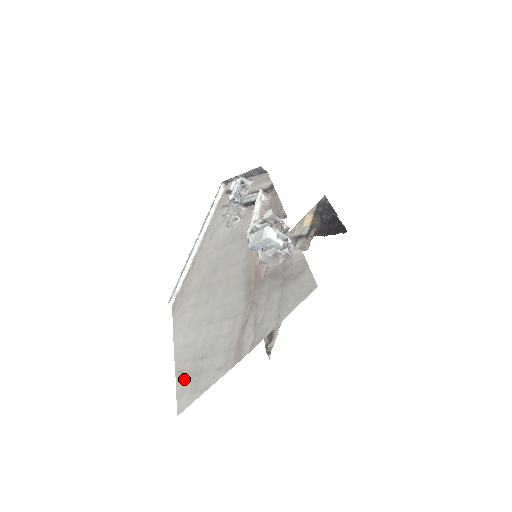
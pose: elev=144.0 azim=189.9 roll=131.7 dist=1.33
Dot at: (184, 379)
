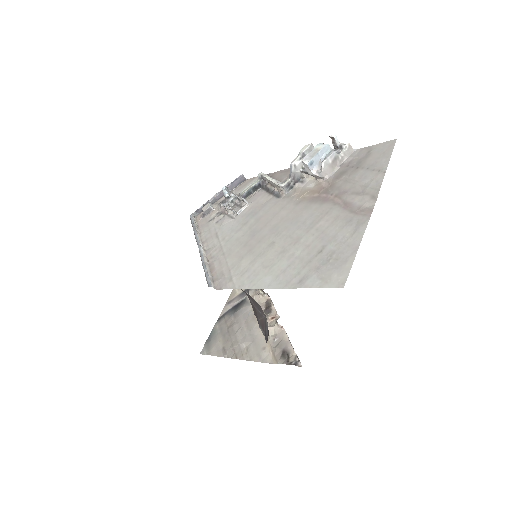
Dot at: (315, 275)
